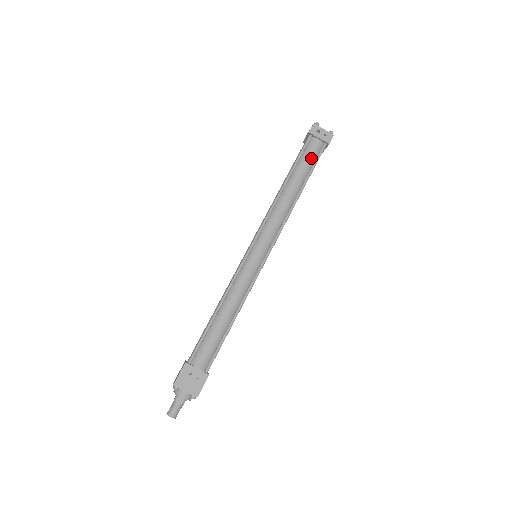
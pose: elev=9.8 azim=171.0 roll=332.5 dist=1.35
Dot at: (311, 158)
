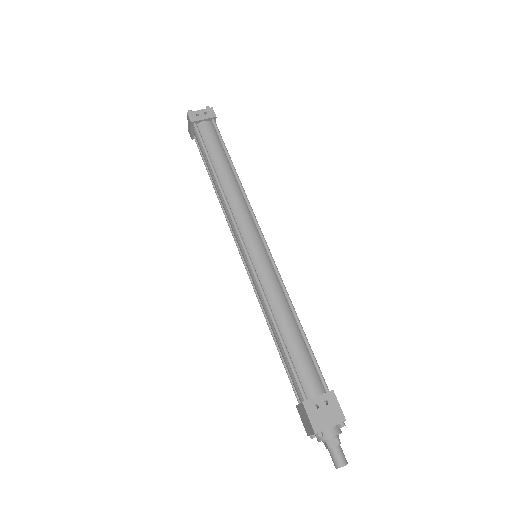
Dot at: (214, 140)
